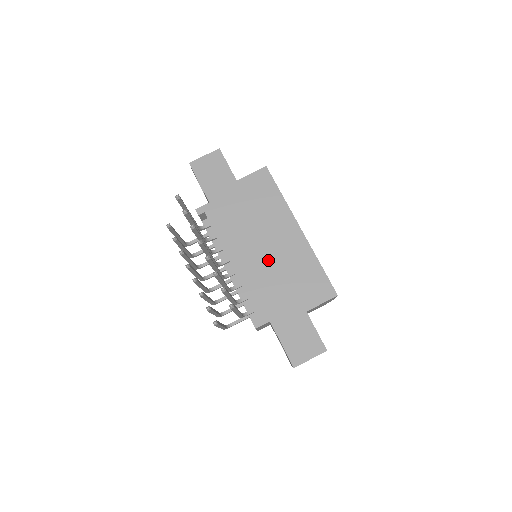
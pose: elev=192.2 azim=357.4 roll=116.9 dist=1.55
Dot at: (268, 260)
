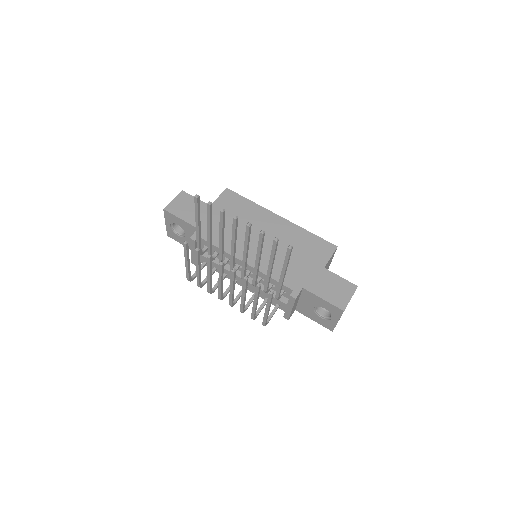
Dot at: (271, 247)
